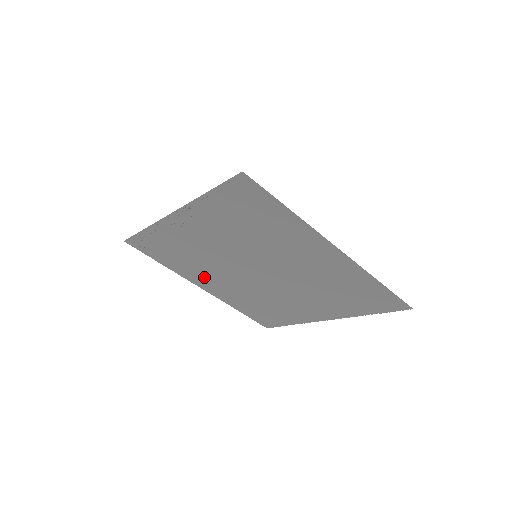
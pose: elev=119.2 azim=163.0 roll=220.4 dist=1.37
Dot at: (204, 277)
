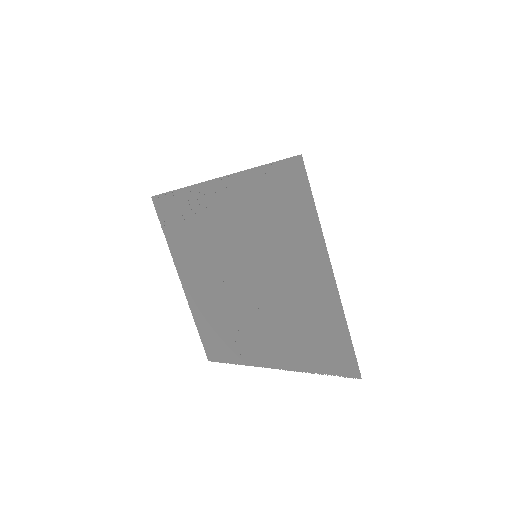
Dot at: (193, 267)
